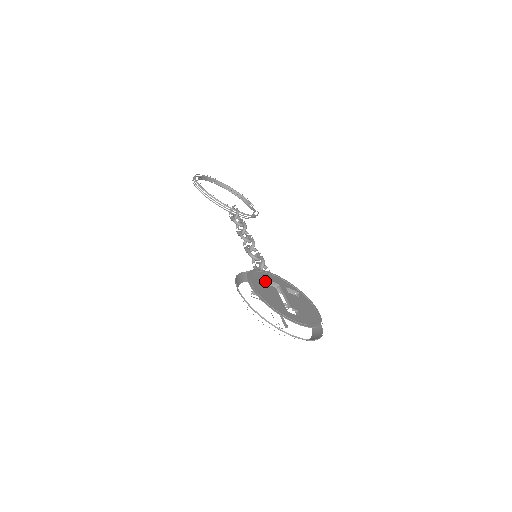
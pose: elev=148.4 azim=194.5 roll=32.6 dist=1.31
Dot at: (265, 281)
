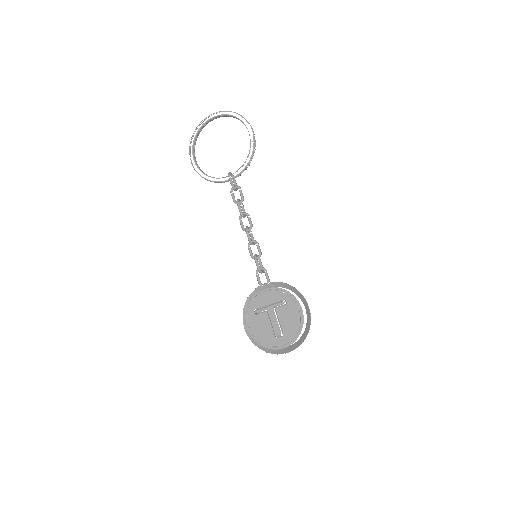
Dot at: (267, 286)
